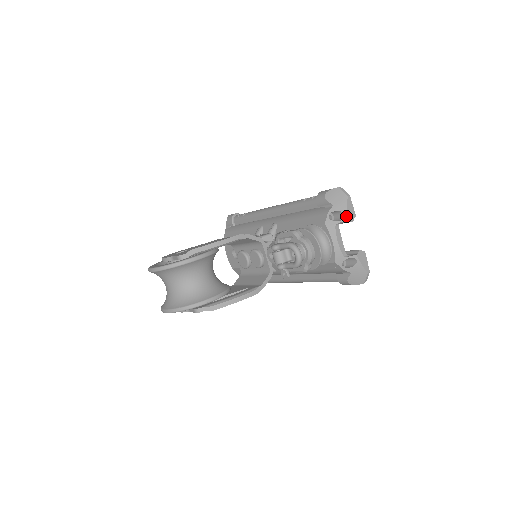
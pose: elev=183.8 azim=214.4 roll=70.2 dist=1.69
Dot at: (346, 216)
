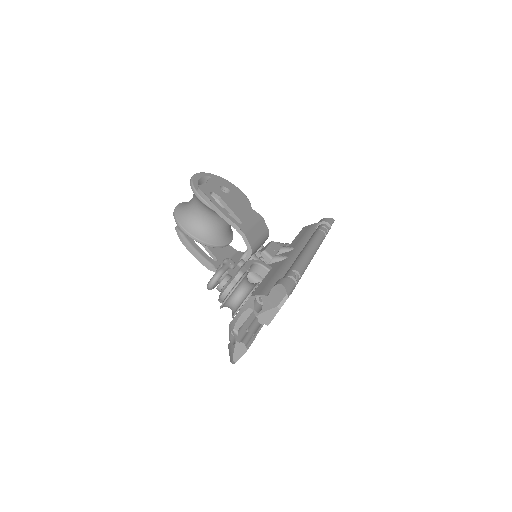
Dot at: (259, 313)
